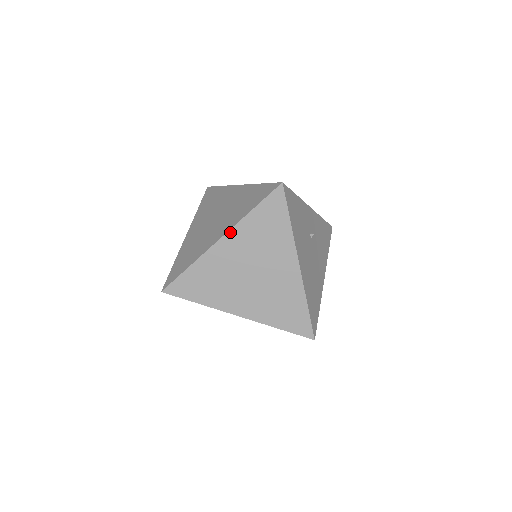
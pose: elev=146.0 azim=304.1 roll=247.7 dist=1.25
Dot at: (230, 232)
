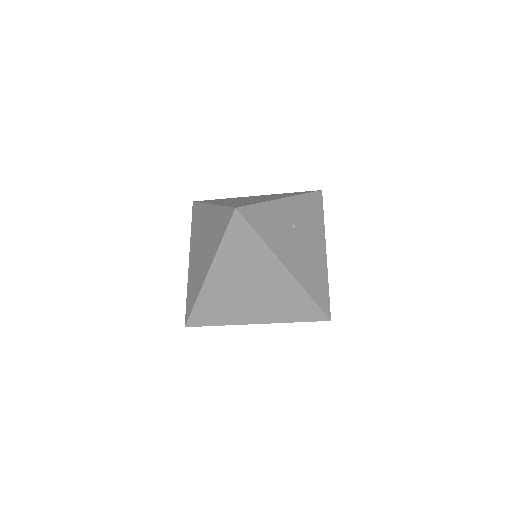
Dot at: (213, 264)
